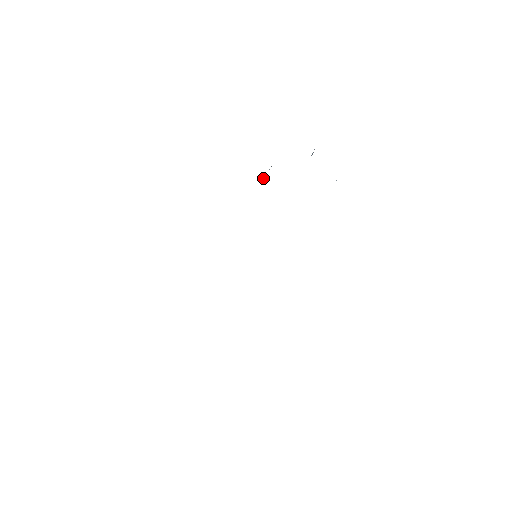
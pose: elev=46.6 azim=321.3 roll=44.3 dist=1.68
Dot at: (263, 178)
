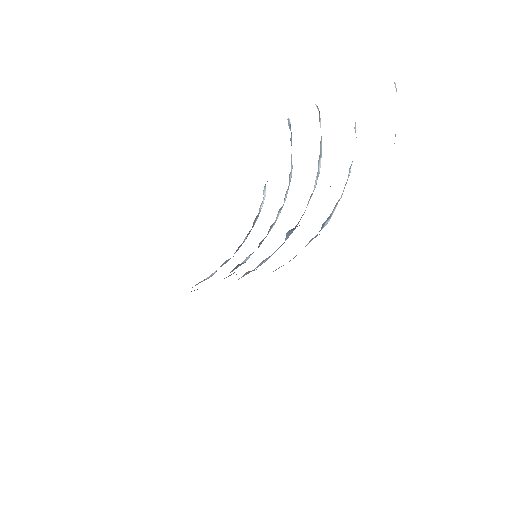
Dot at: (260, 208)
